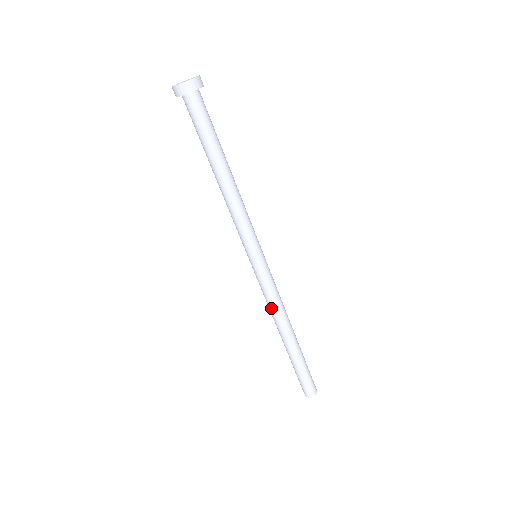
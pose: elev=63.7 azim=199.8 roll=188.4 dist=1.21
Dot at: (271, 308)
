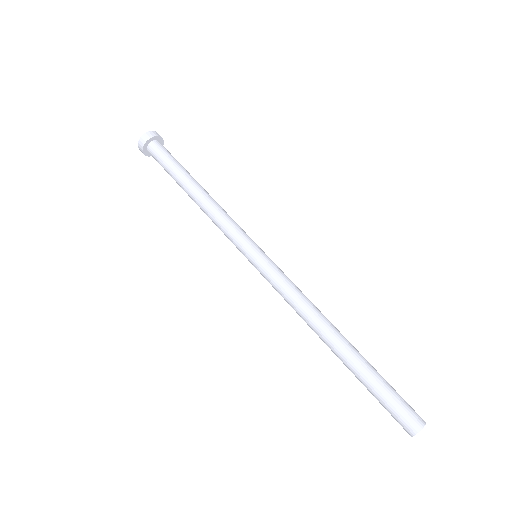
Dot at: (299, 302)
